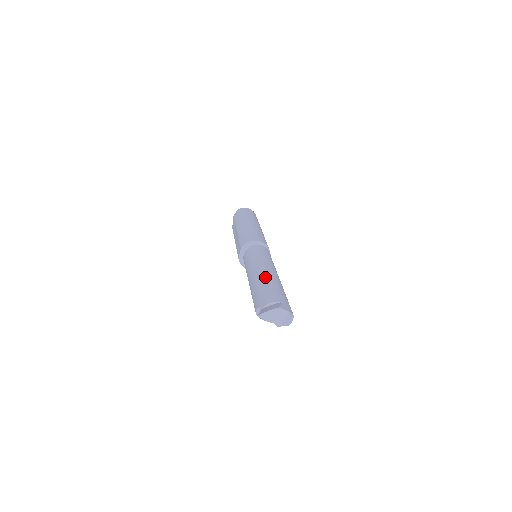
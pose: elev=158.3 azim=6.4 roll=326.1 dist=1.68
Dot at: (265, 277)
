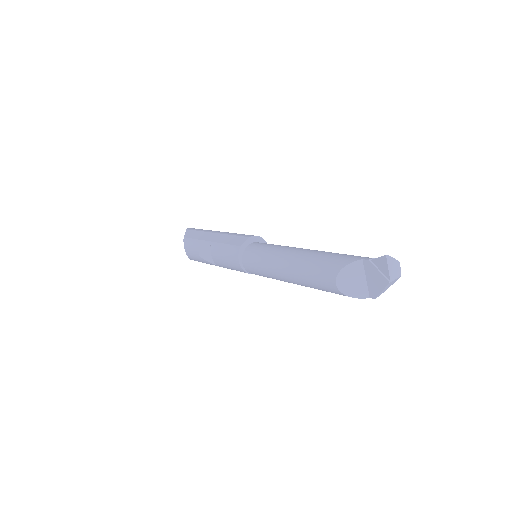
Dot at: occluded
